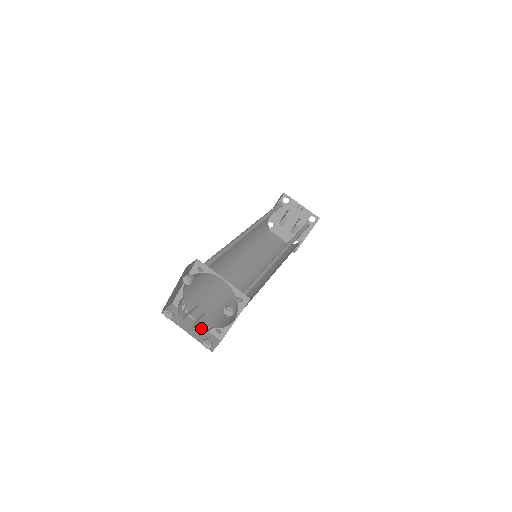
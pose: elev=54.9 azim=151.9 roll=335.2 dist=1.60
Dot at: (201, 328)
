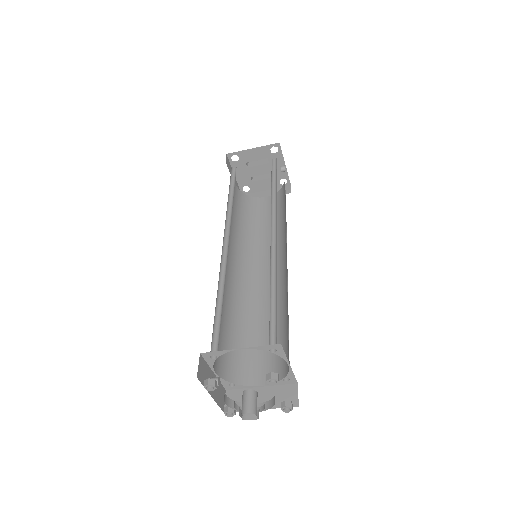
Dot at: occluded
